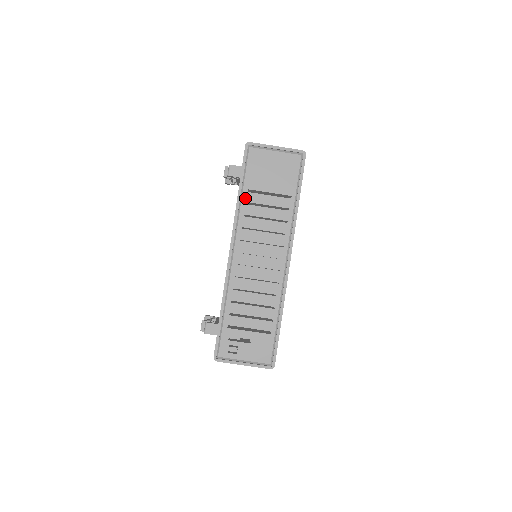
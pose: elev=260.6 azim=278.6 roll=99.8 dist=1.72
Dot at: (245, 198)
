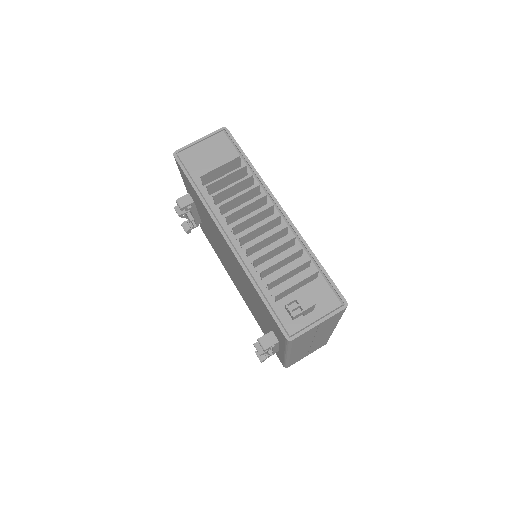
Dot at: (205, 192)
